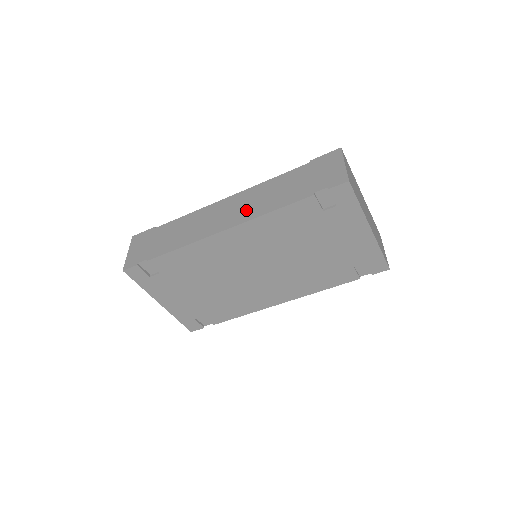
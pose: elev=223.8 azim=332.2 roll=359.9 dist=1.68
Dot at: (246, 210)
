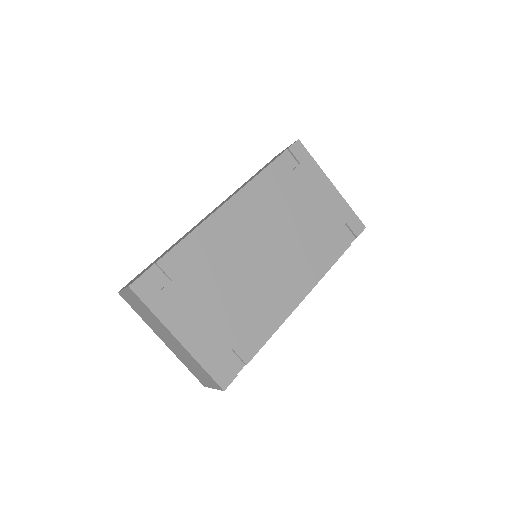
Dot at: (233, 194)
